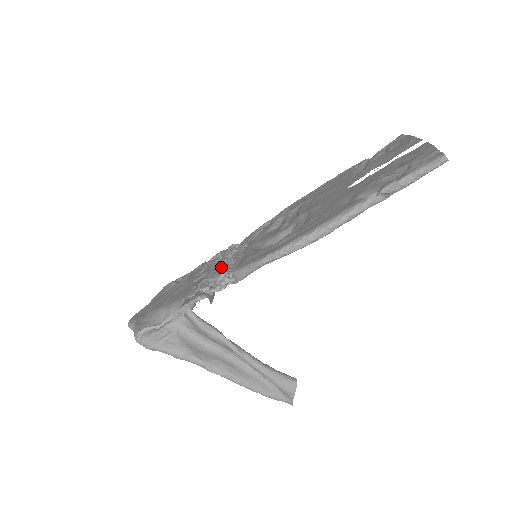
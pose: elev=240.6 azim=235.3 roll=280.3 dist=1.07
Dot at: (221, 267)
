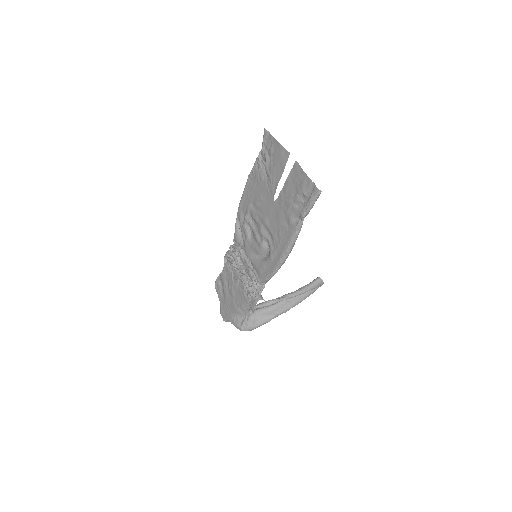
Dot at: (245, 274)
